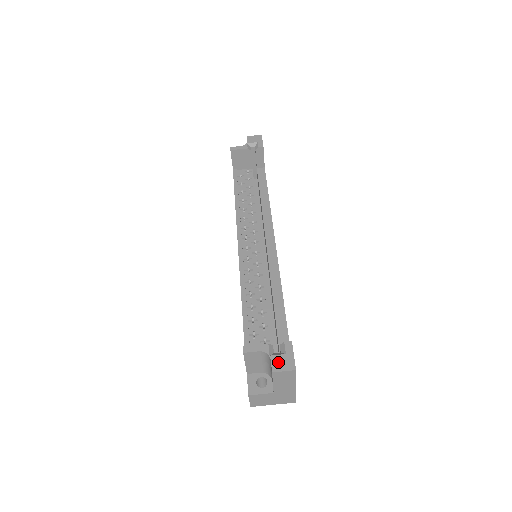
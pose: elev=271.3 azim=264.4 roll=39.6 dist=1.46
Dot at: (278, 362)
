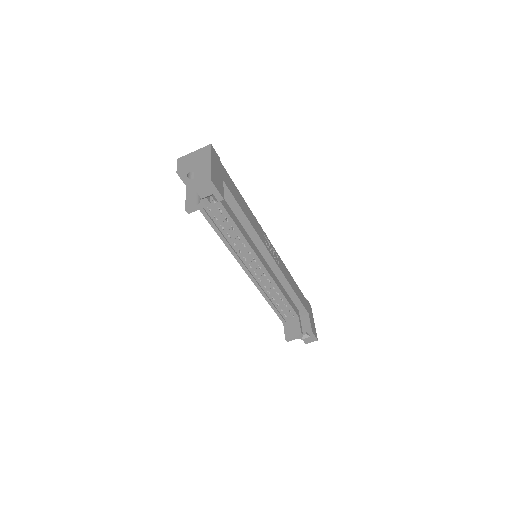
Dot at: (307, 341)
